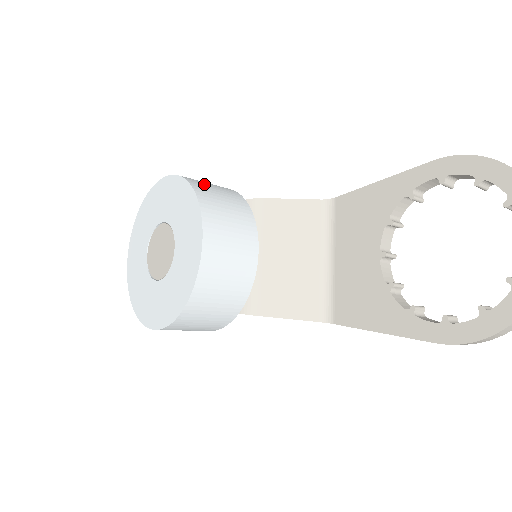
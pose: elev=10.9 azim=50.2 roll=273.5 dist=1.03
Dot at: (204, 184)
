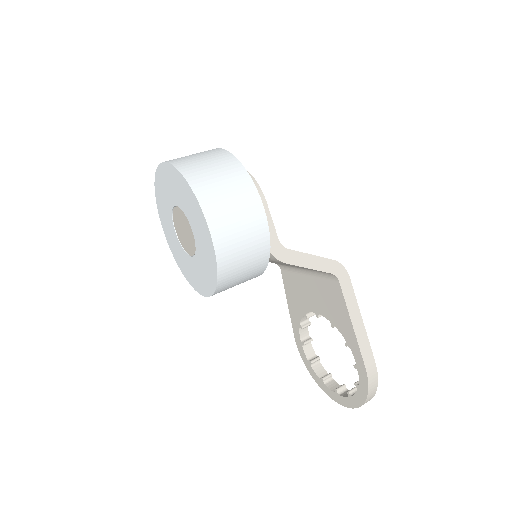
Dot at: (235, 267)
